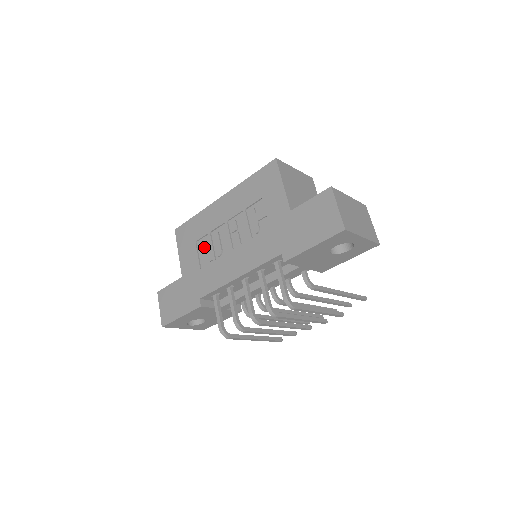
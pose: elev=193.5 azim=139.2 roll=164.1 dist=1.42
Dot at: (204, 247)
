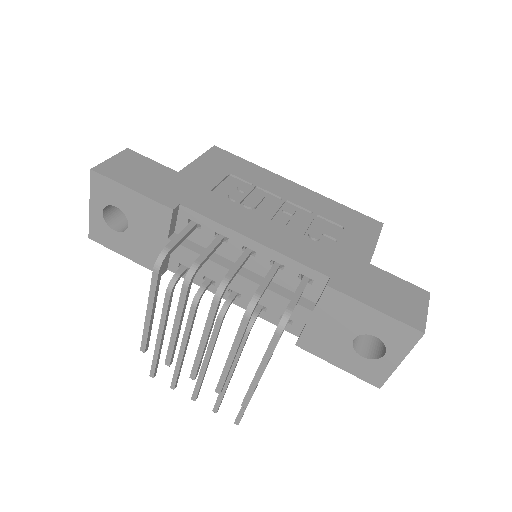
Dot at: (235, 186)
